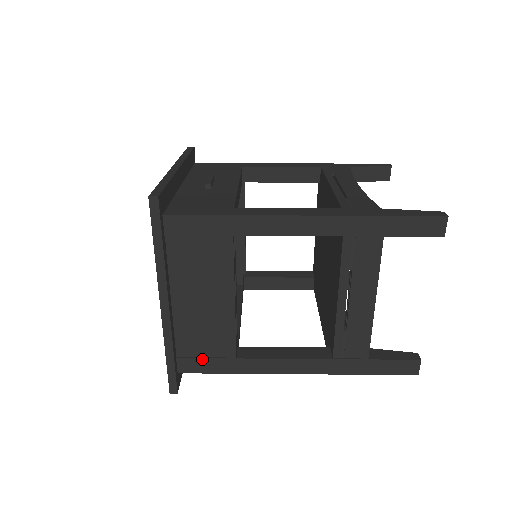
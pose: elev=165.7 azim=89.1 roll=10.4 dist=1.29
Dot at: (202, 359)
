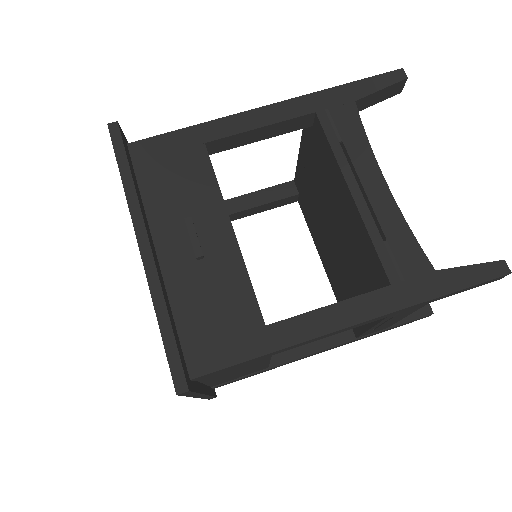
Dot at: (236, 380)
